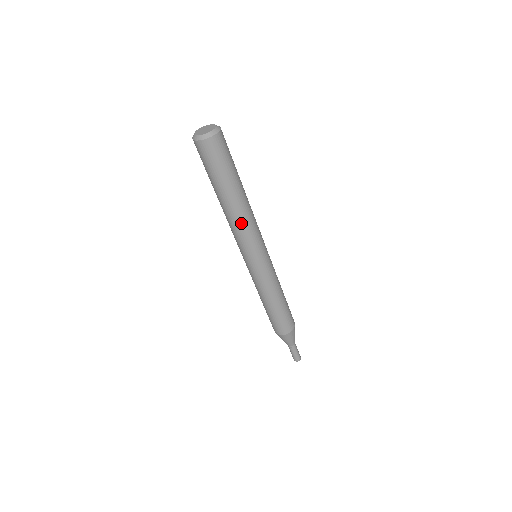
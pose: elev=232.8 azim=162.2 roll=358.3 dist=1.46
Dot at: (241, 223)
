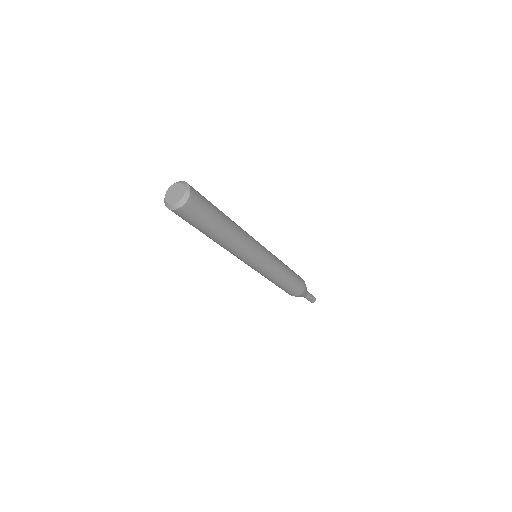
Dot at: (235, 248)
